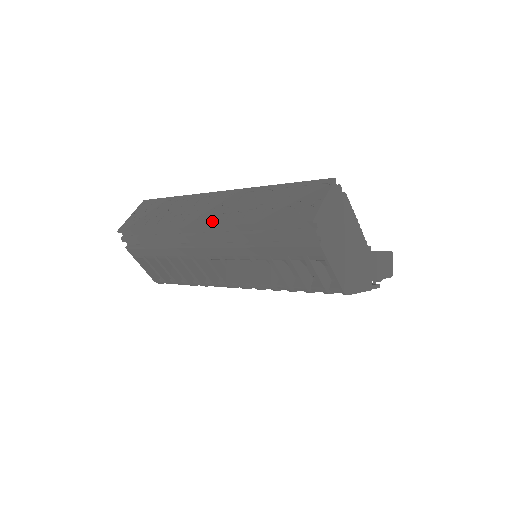
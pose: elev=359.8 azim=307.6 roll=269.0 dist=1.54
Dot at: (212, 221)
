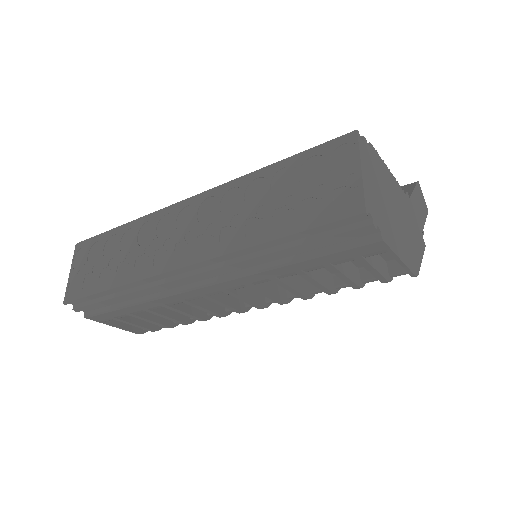
Dot at: (198, 253)
